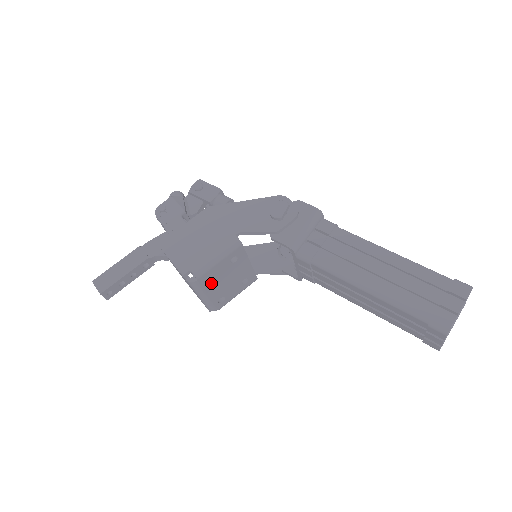
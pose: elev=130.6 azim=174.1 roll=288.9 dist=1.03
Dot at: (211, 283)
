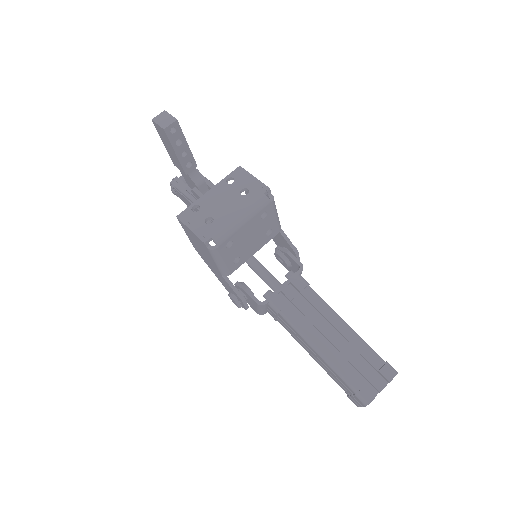
Dot at: (258, 220)
